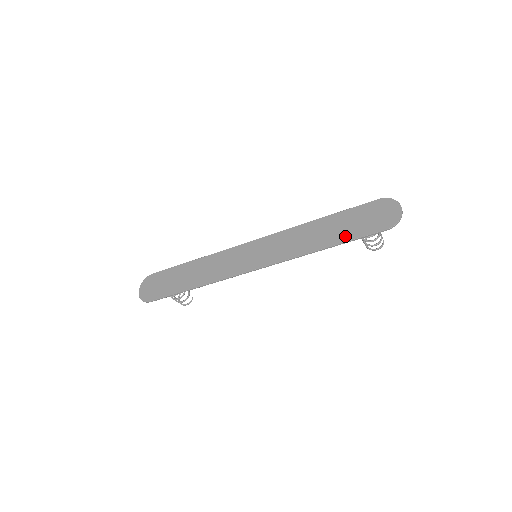
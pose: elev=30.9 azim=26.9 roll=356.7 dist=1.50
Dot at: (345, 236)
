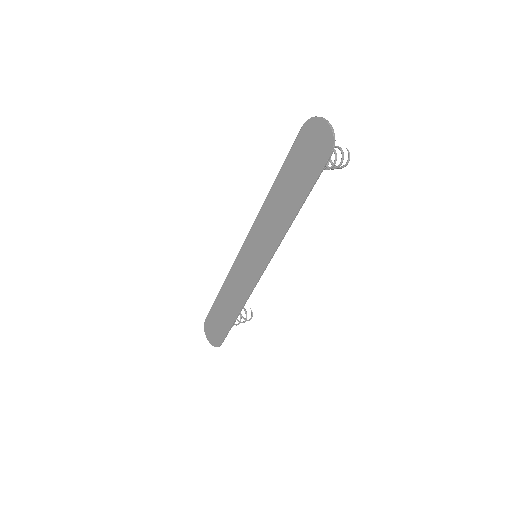
Dot at: (303, 189)
